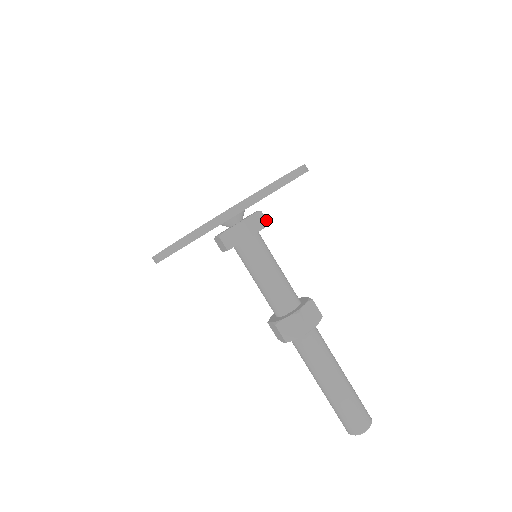
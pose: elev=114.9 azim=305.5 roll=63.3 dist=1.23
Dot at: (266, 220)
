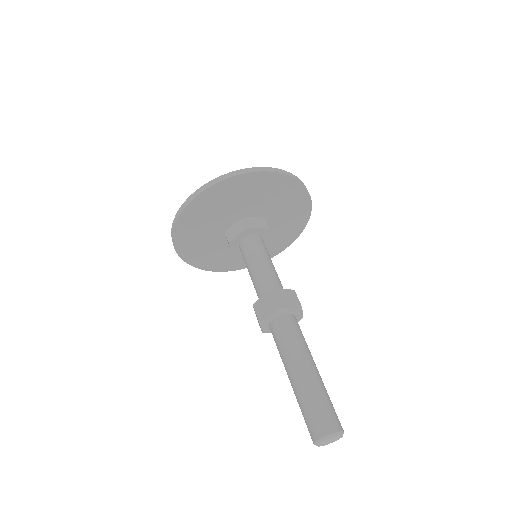
Dot at: (267, 225)
